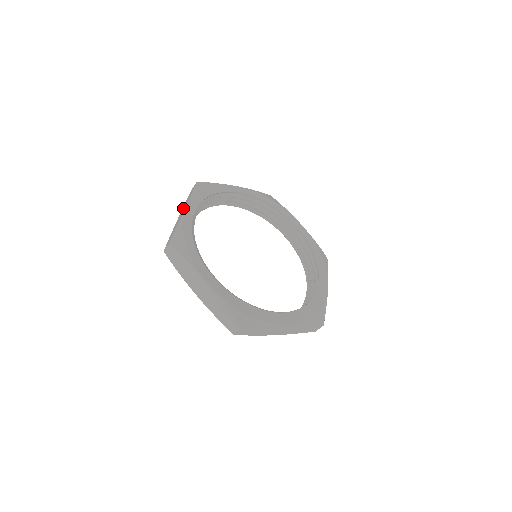
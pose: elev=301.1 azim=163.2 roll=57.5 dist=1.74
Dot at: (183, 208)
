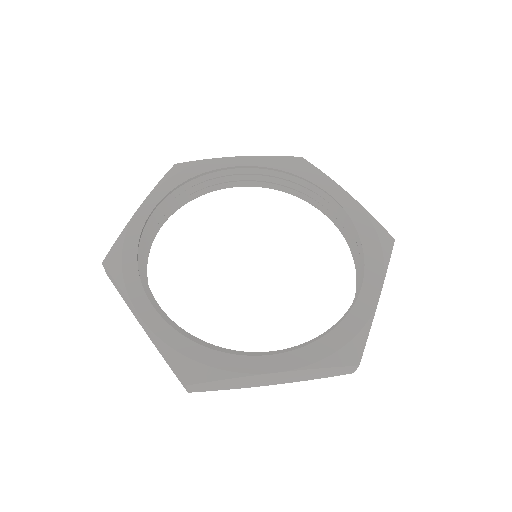
Dot at: occluded
